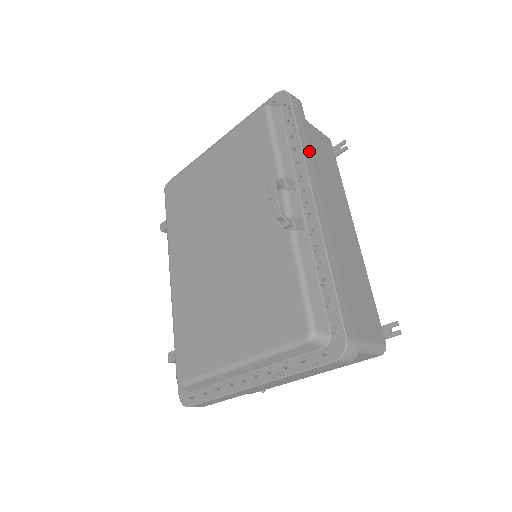
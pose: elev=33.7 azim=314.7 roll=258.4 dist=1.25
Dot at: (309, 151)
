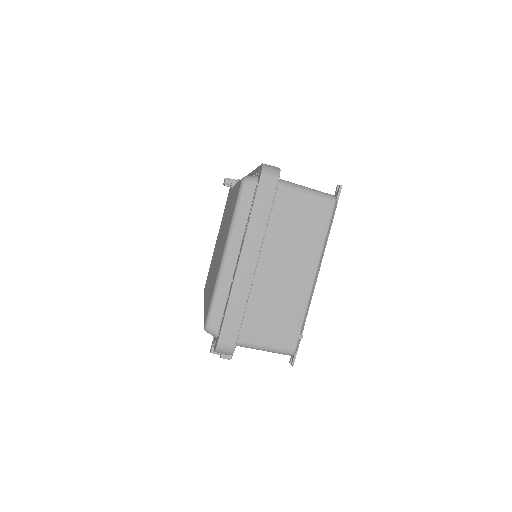
Dot at: occluded
